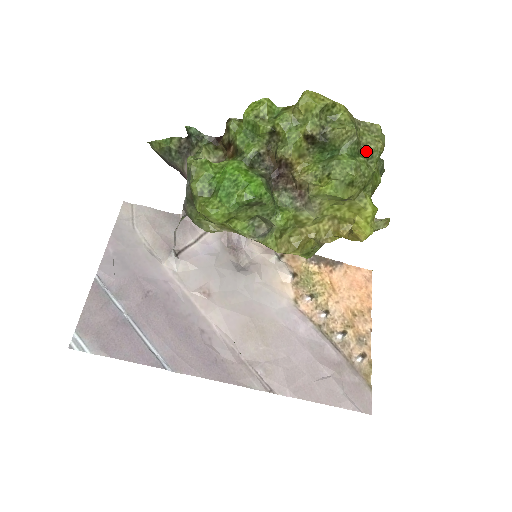
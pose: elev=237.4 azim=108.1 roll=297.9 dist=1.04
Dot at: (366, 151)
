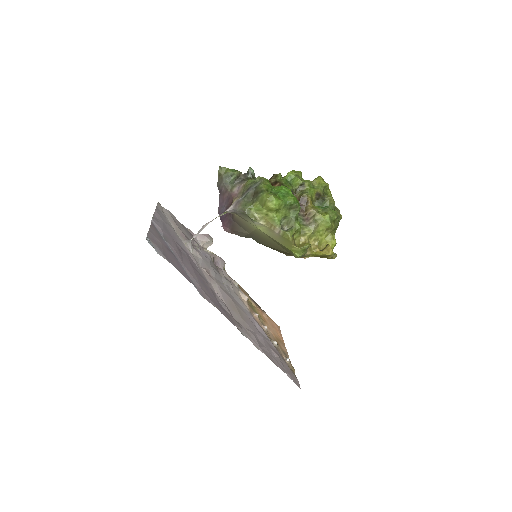
Dot at: occluded
